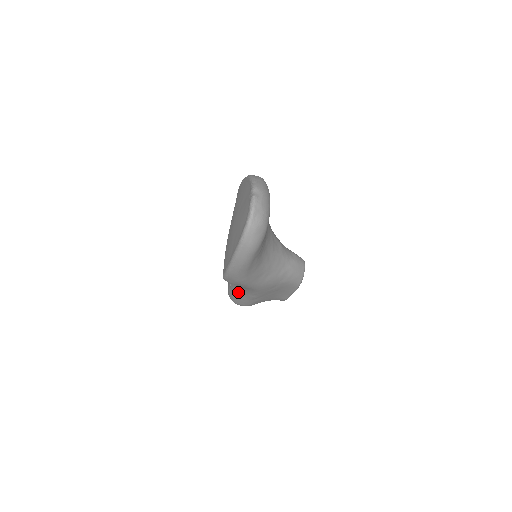
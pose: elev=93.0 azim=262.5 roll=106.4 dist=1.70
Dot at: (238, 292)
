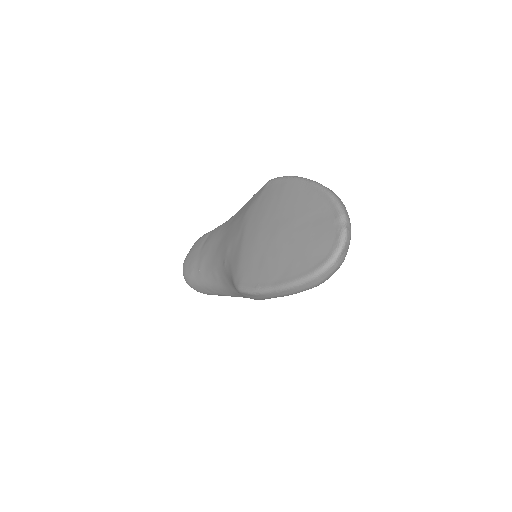
Dot at: (213, 285)
